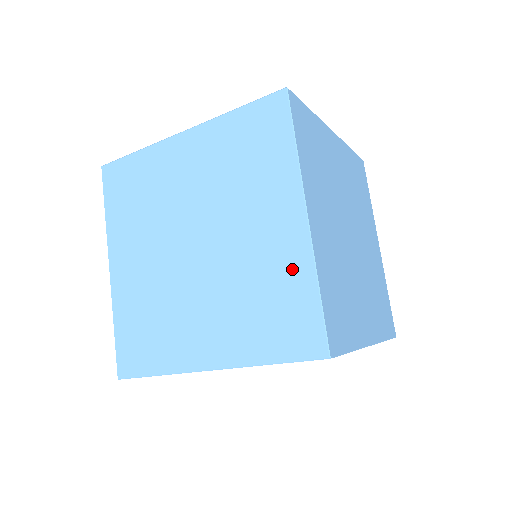
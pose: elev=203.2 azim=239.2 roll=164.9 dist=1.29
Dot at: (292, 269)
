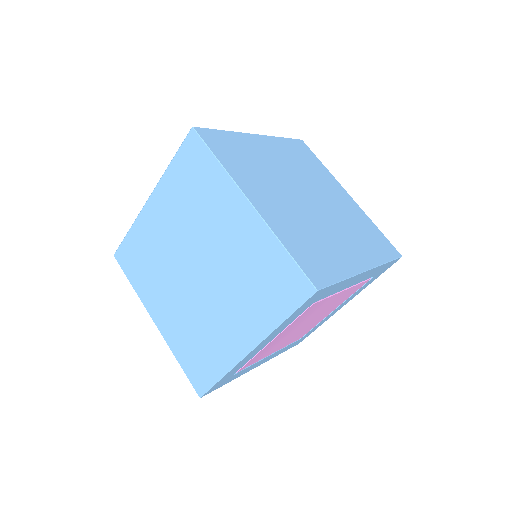
Dot at: (261, 245)
